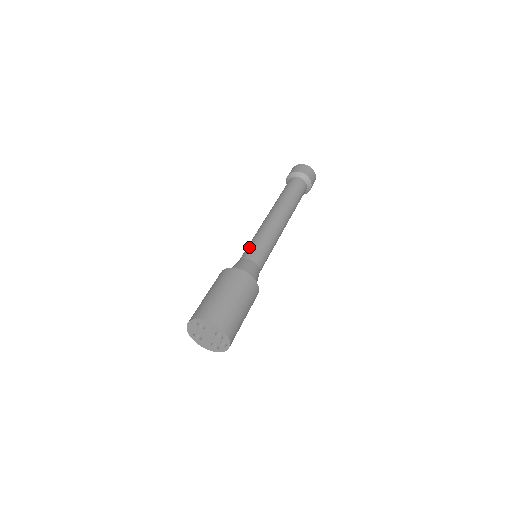
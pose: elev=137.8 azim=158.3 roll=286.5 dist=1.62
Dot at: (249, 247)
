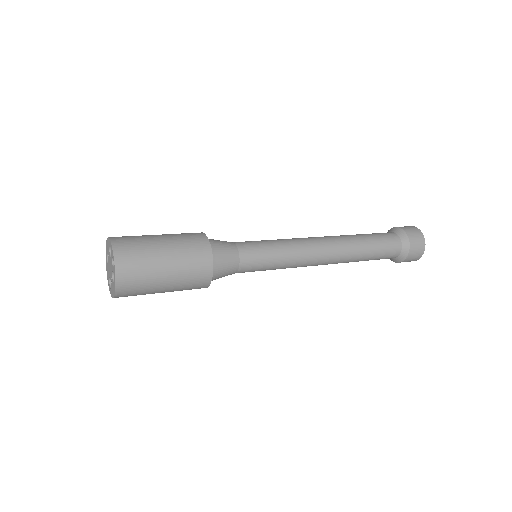
Dot at: occluded
